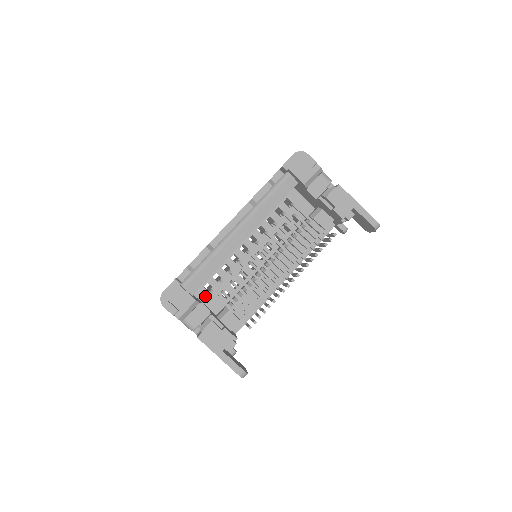
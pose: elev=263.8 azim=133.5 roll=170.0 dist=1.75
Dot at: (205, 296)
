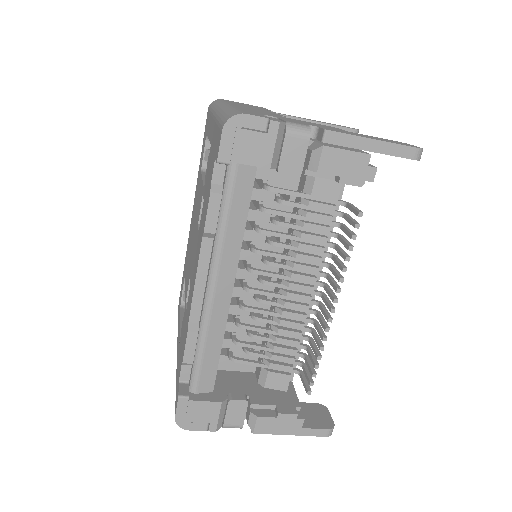
Dot at: (227, 362)
